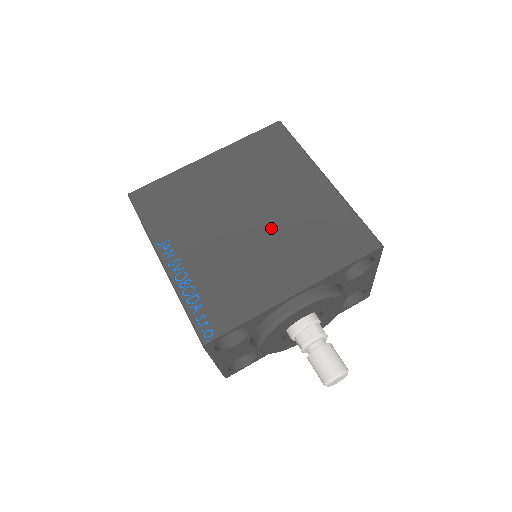
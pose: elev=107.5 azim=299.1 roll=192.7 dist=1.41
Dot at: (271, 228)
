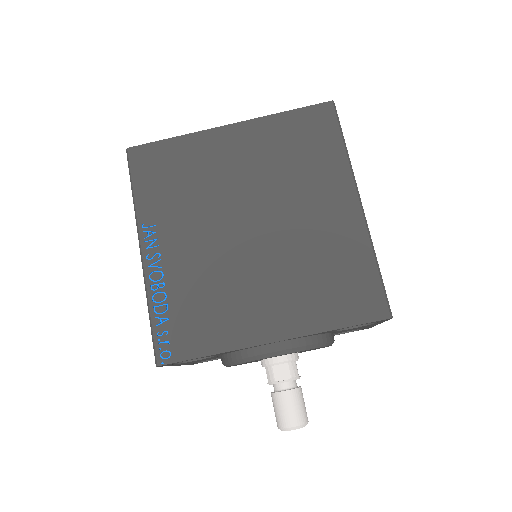
Dot at: (273, 250)
